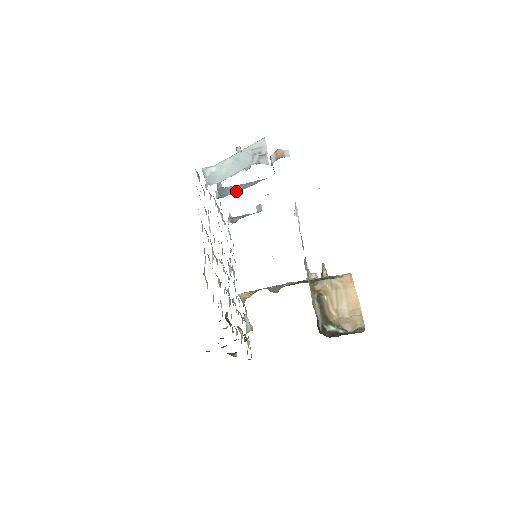
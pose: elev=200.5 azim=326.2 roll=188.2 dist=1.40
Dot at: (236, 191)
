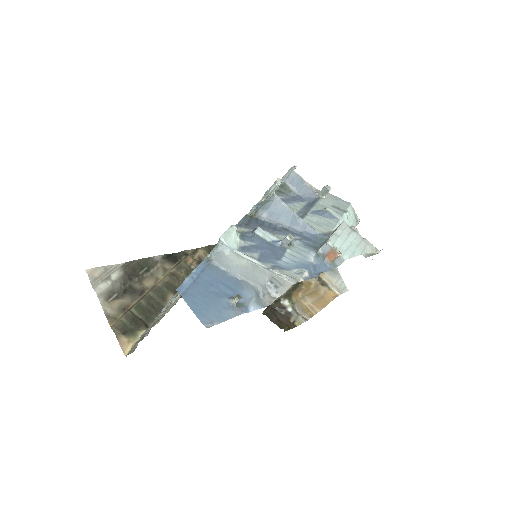
Dot at: (275, 219)
